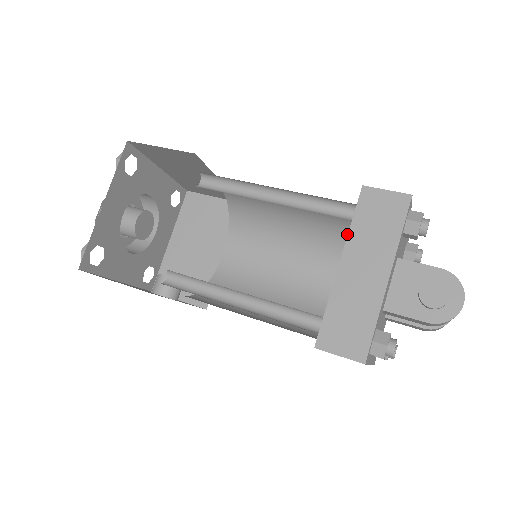
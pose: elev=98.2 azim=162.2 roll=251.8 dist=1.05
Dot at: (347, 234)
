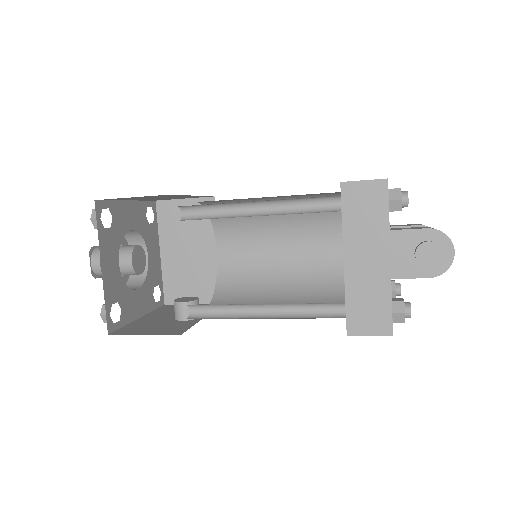
Dot at: occluded
